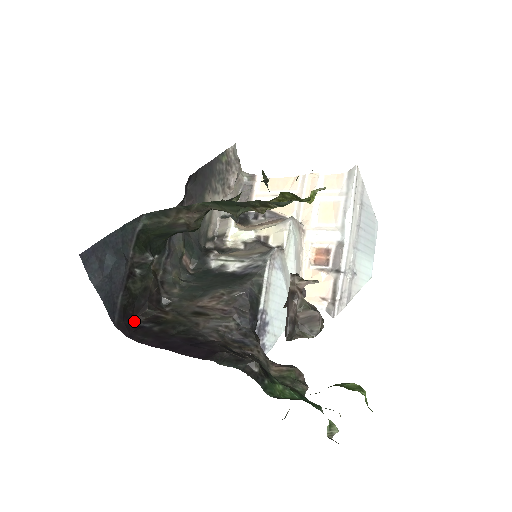
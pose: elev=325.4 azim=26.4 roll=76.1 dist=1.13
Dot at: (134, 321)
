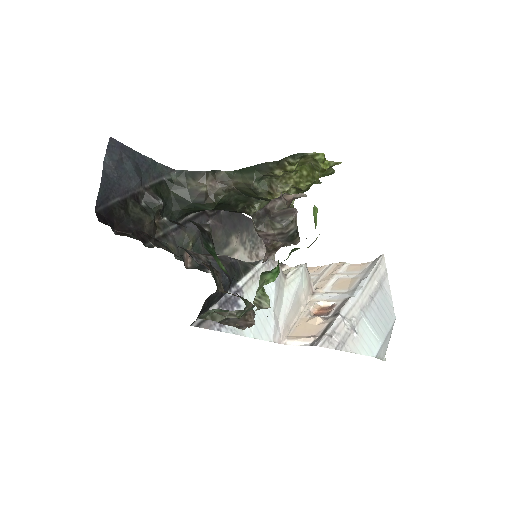
Dot at: (113, 230)
